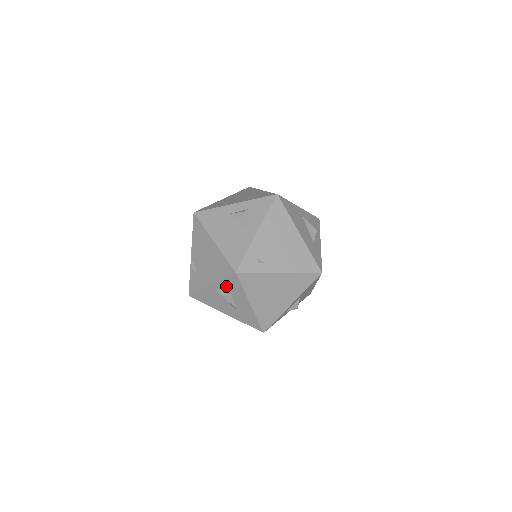
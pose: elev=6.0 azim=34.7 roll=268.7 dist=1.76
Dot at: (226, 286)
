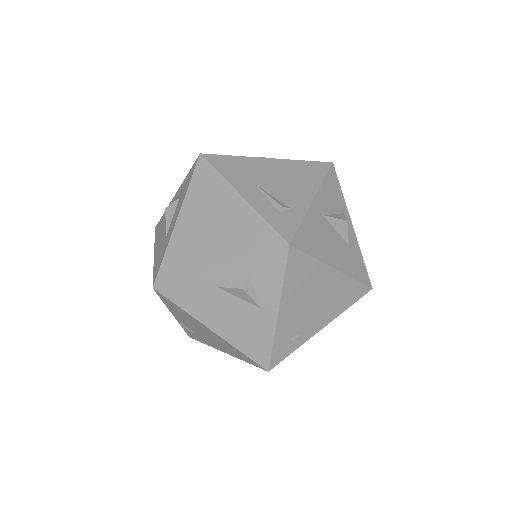
Dot at: occluded
